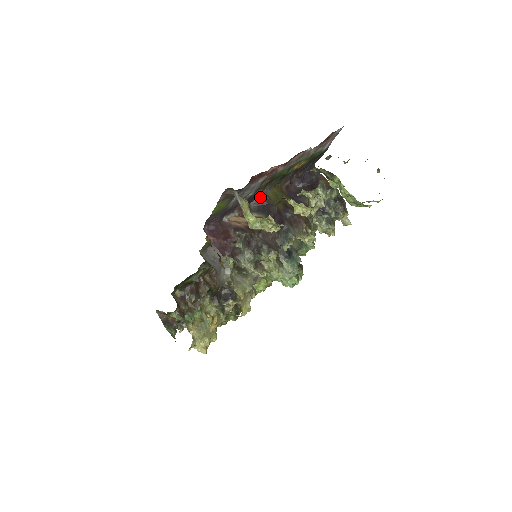
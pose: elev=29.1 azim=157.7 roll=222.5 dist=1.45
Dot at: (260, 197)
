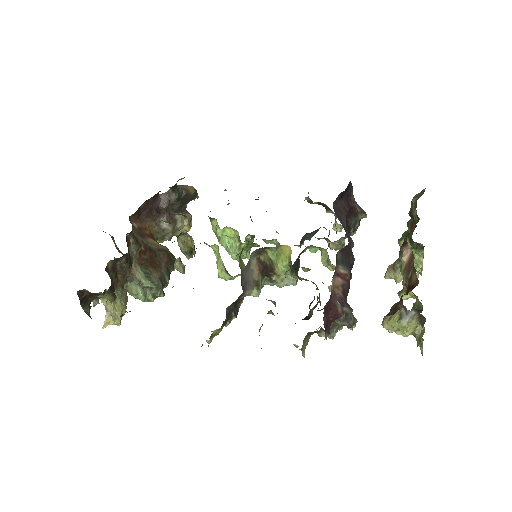
Dot at: (347, 245)
